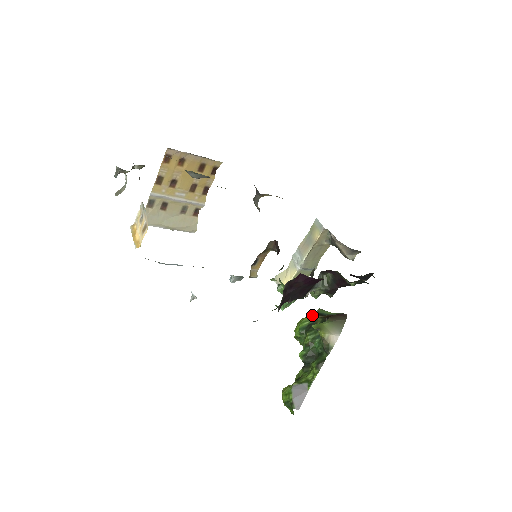
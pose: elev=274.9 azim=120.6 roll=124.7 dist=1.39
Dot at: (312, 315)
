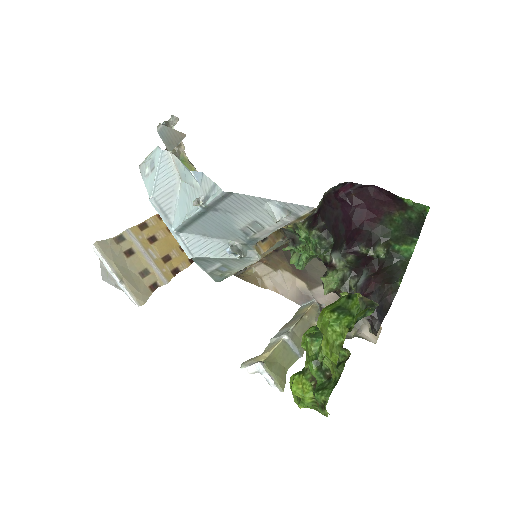
Dot at: occluded
